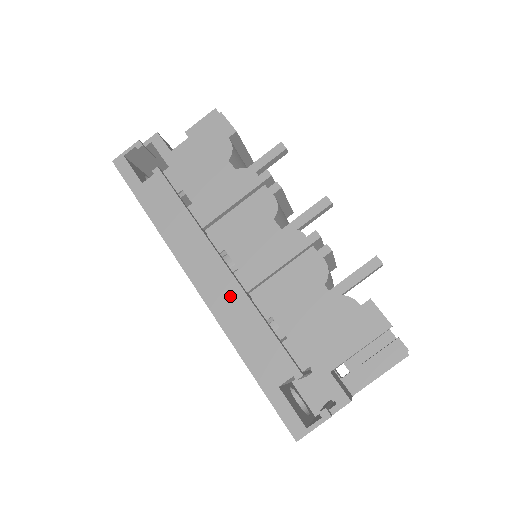
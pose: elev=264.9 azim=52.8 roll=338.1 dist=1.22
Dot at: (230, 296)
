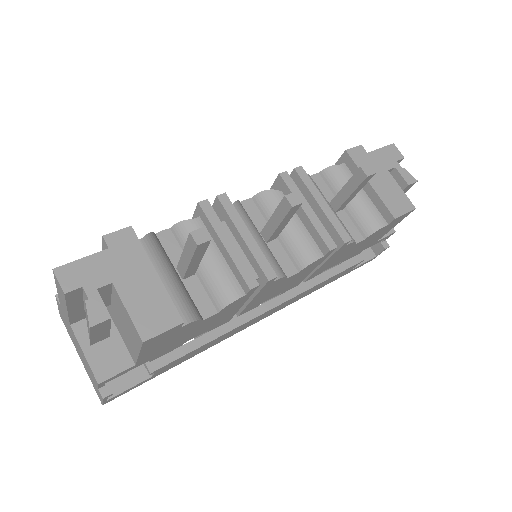
Dot at: (293, 300)
